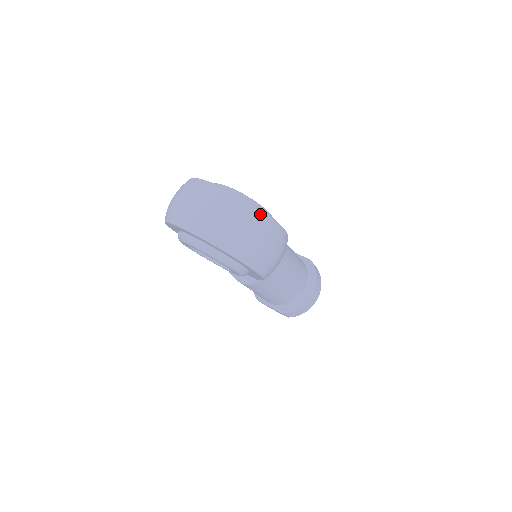
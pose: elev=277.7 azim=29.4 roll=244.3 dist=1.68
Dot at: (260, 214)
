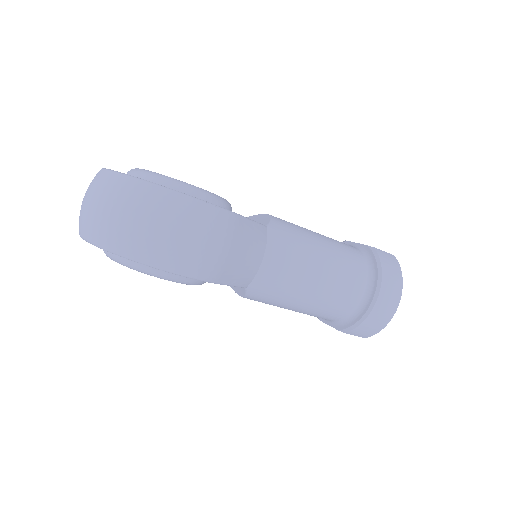
Dot at: (146, 188)
